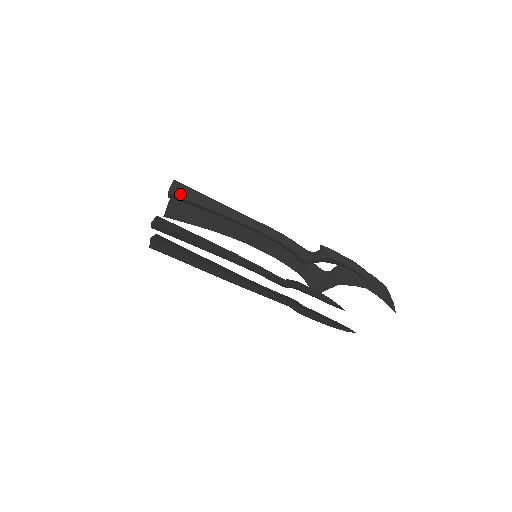
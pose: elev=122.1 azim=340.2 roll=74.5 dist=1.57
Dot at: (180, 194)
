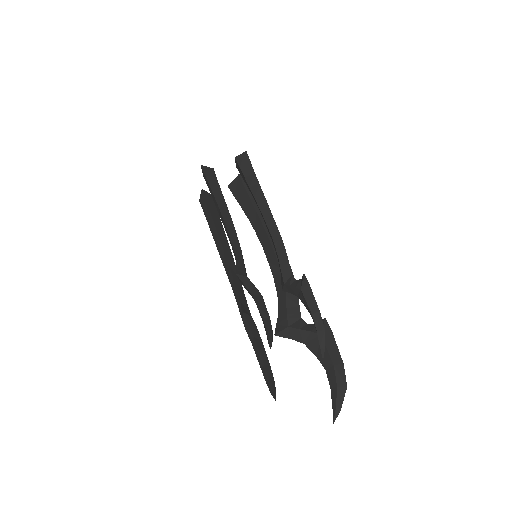
Dot at: (241, 163)
